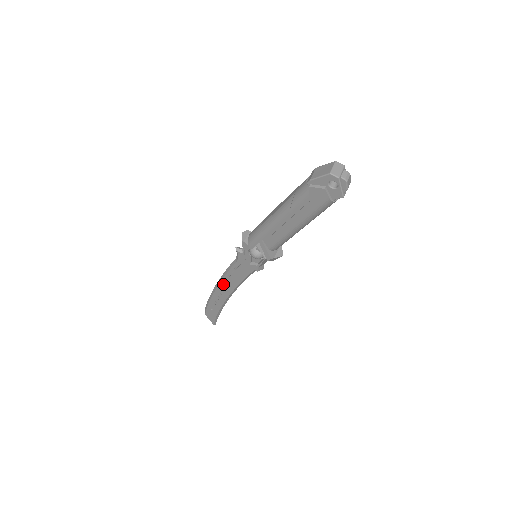
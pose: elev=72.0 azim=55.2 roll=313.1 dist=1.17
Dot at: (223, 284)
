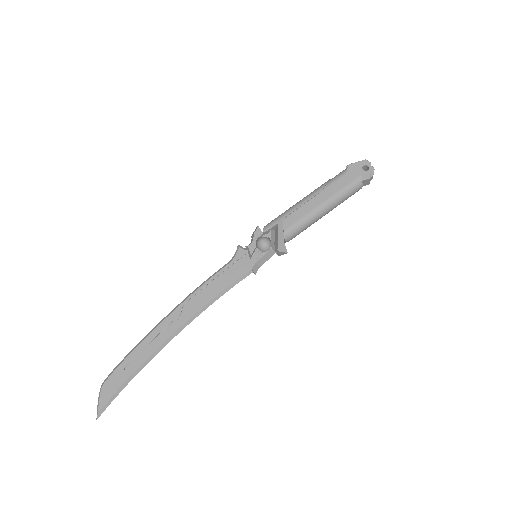
Dot at: (185, 305)
